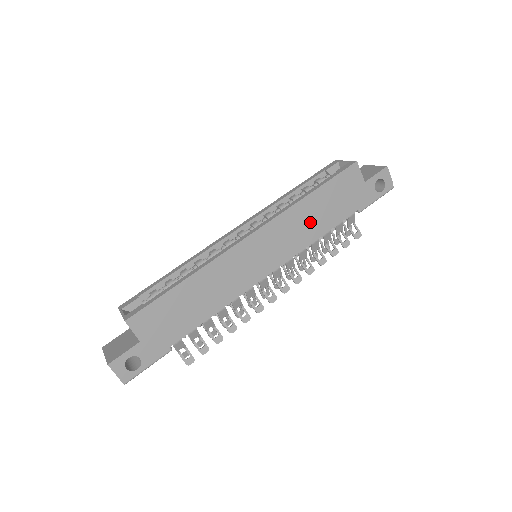
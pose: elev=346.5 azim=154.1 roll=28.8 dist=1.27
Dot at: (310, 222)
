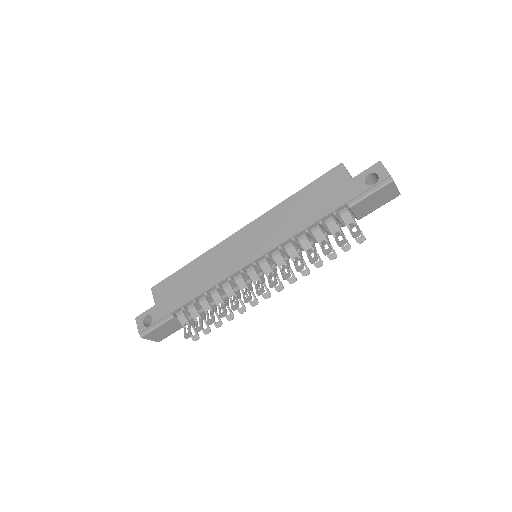
Dot at: (292, 218)
